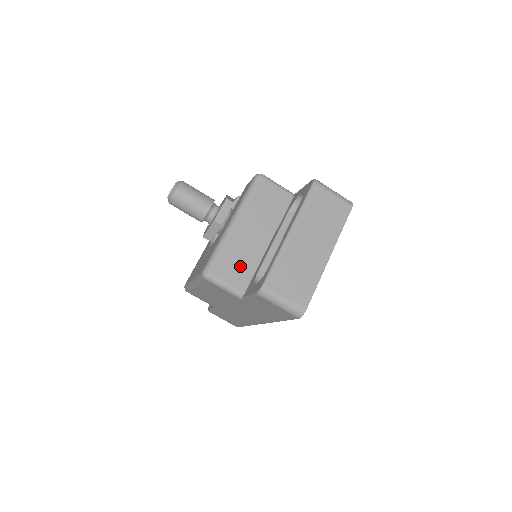
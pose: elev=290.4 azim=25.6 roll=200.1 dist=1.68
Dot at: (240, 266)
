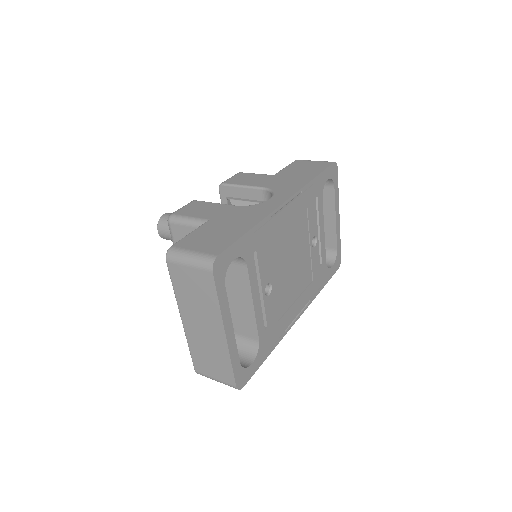
Dot at: occluded
